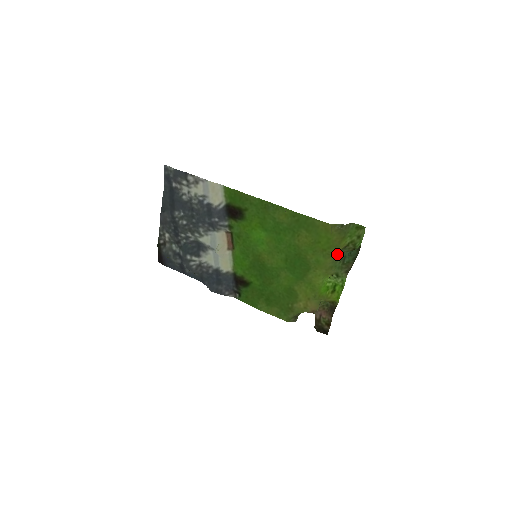
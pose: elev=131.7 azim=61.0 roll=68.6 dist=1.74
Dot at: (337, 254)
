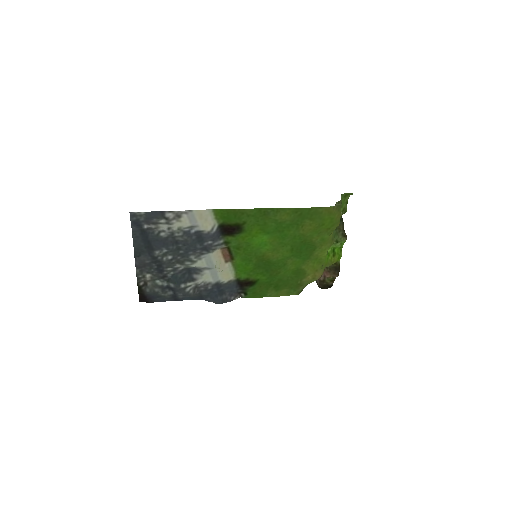
Dot at: occluded
